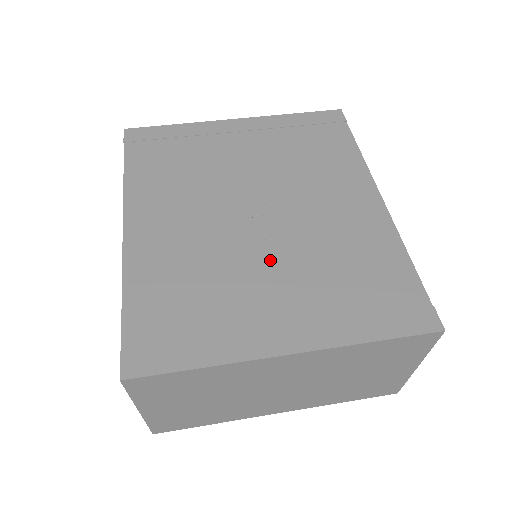
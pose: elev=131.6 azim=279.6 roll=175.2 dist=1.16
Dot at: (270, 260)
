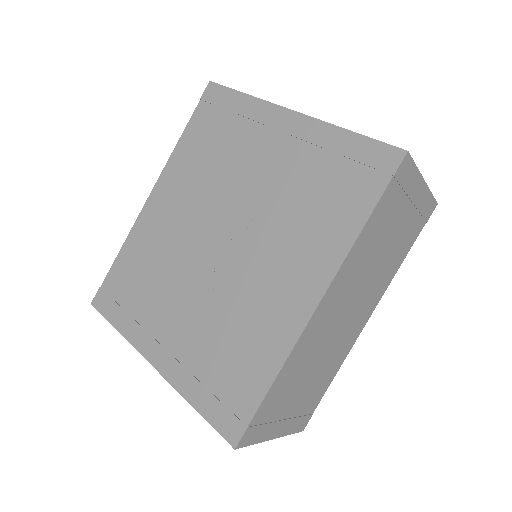
Dot at: (195, 291)
